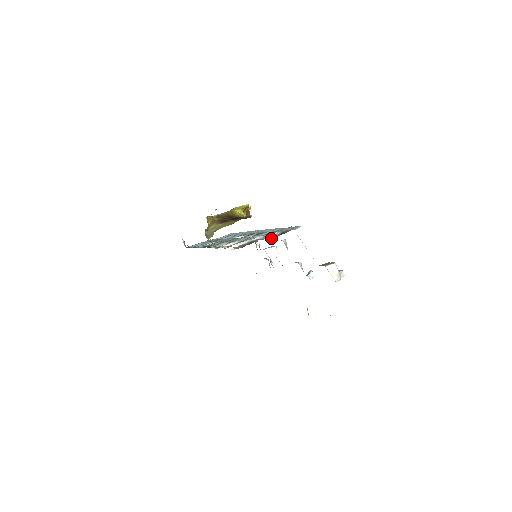
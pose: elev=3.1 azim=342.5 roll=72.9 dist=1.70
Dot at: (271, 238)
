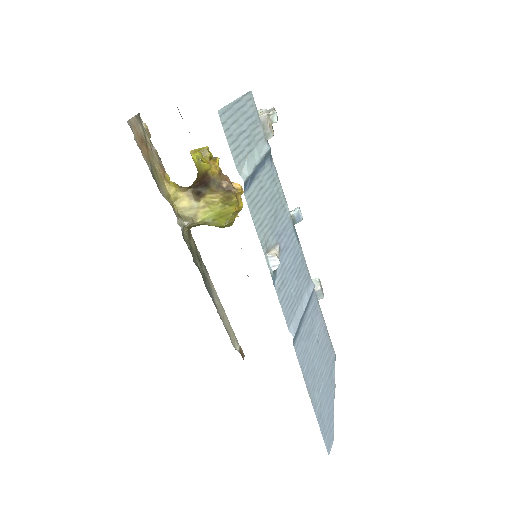
Dot at: occluded
